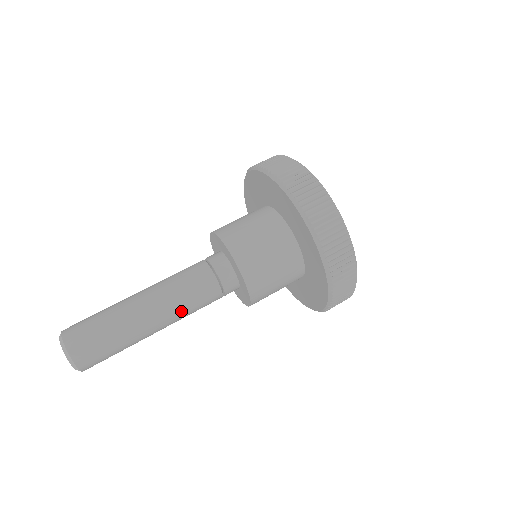
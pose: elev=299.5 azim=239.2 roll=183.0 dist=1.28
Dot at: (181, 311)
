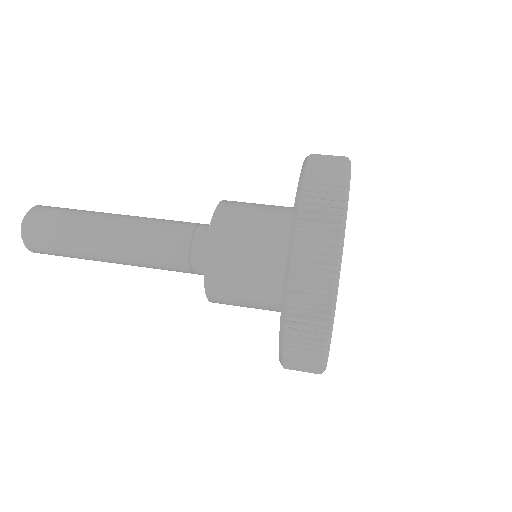
Dot at: (137, 248)
